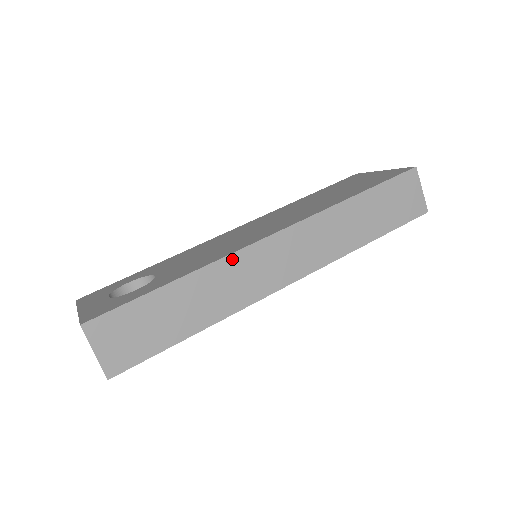
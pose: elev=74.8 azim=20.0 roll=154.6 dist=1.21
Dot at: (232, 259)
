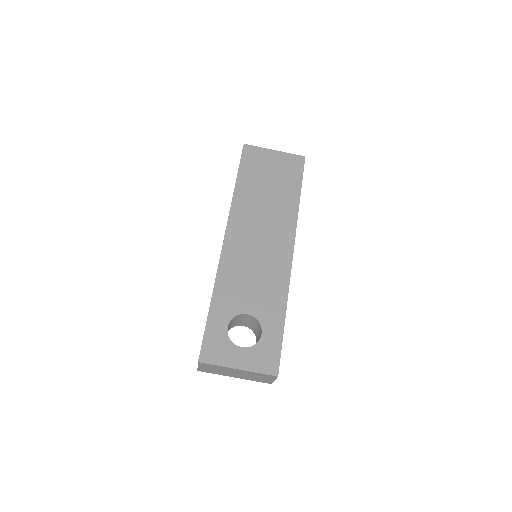
Dot at: (289, 282)
